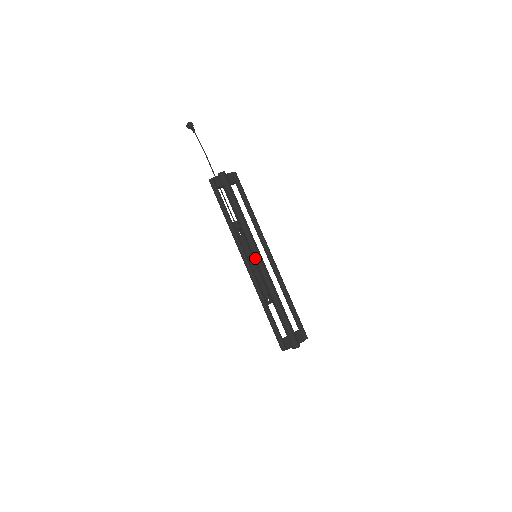
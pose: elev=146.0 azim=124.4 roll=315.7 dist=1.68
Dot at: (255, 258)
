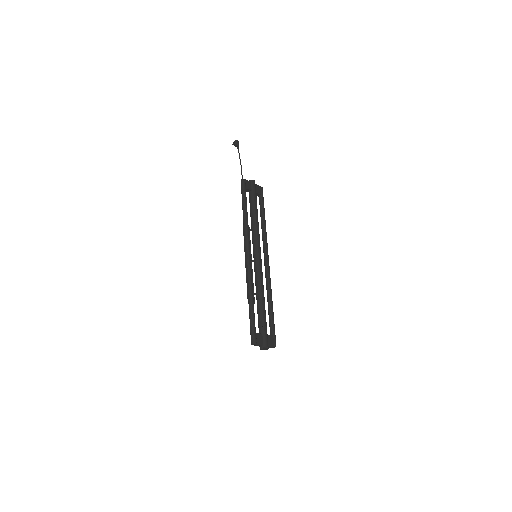
Dot at: (256, 256)
